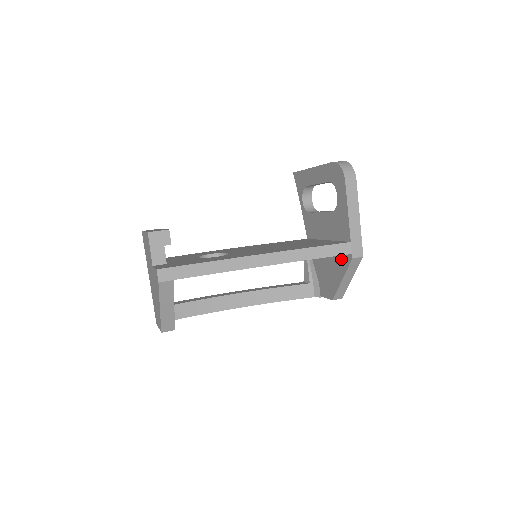
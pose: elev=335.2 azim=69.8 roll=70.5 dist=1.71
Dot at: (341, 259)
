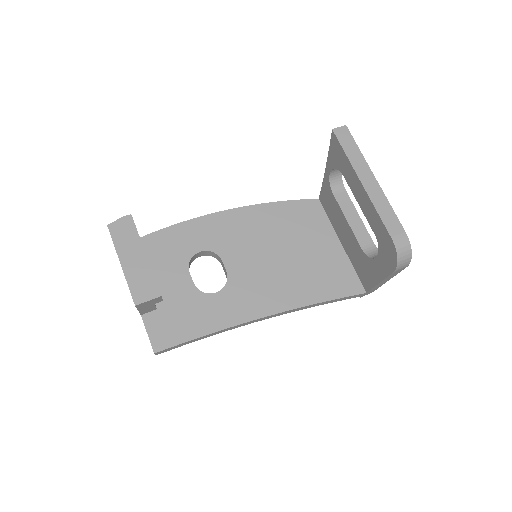
Dot at: occluded
